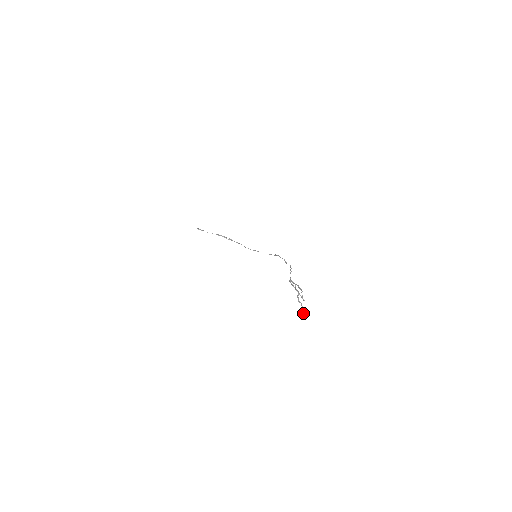
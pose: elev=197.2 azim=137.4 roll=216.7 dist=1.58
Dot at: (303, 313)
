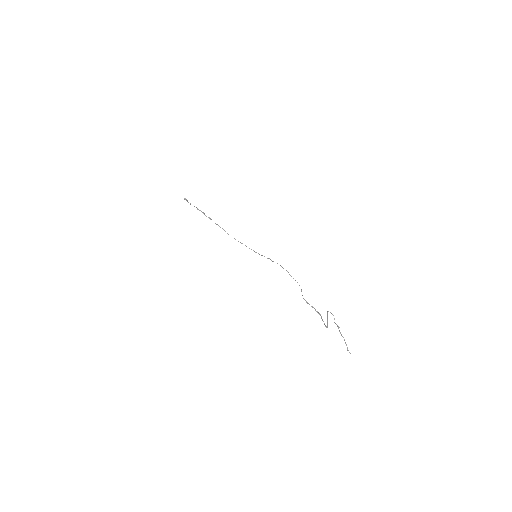
Dot at: (347, 348)
